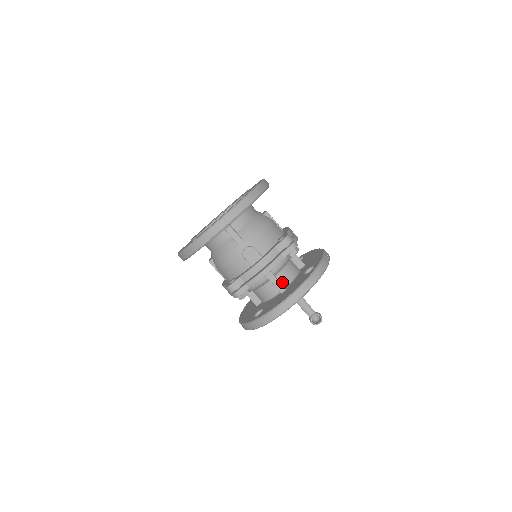
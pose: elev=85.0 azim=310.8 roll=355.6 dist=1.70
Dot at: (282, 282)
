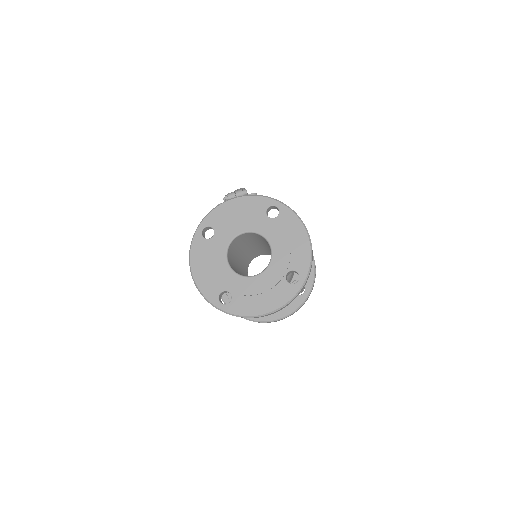
Dot at: occluded
